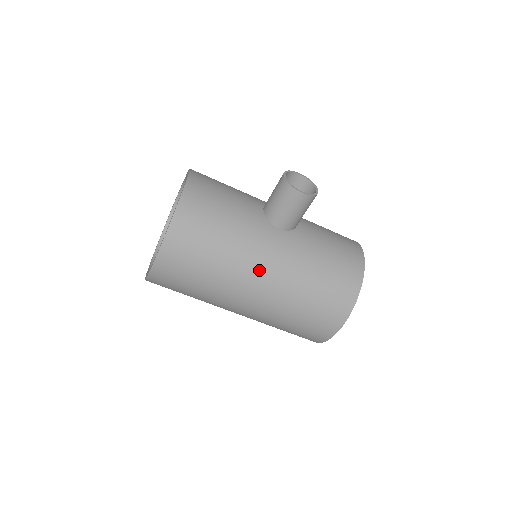
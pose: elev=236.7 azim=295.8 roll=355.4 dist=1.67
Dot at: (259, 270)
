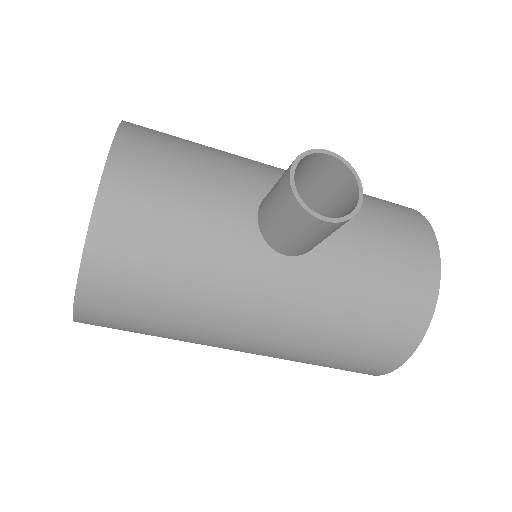
Dot at: (249, 327)
